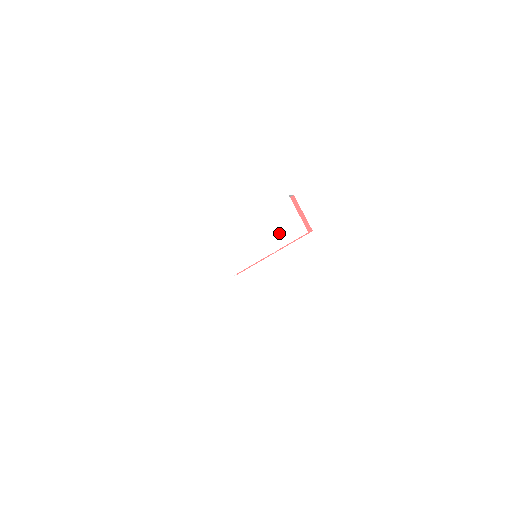
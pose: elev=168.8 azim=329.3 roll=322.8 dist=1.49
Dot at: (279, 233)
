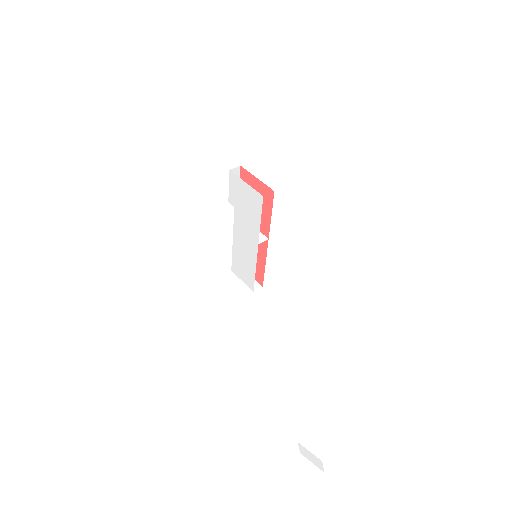
Dot at: (249, 217)
